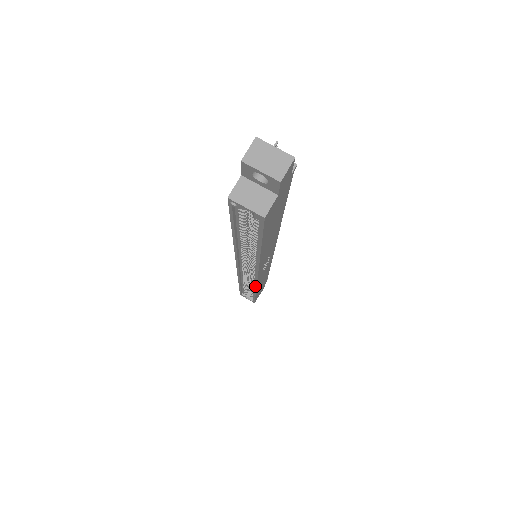
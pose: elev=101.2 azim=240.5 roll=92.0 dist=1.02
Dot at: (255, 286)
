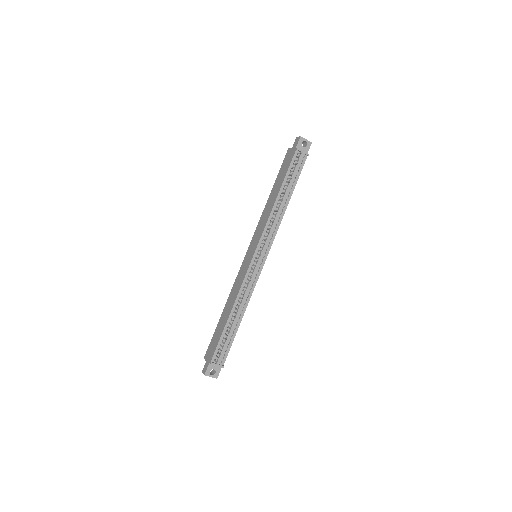
Dot at: occluded
